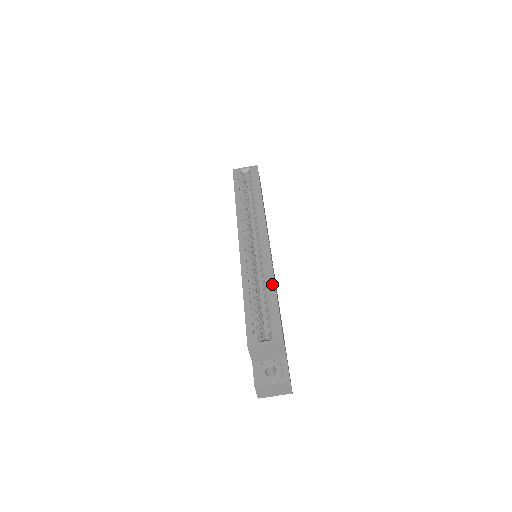
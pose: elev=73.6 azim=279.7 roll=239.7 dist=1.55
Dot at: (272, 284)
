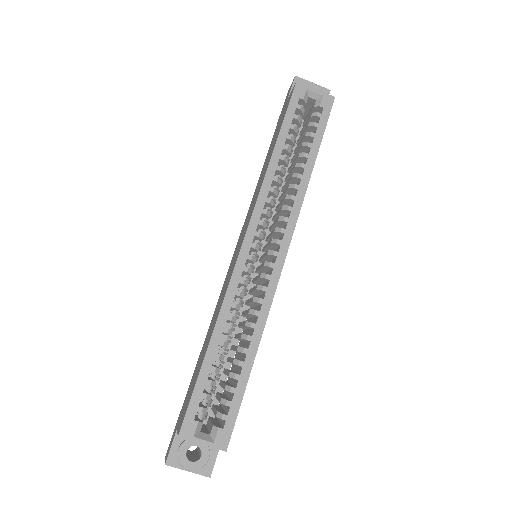
Dot at: (253, 349)
